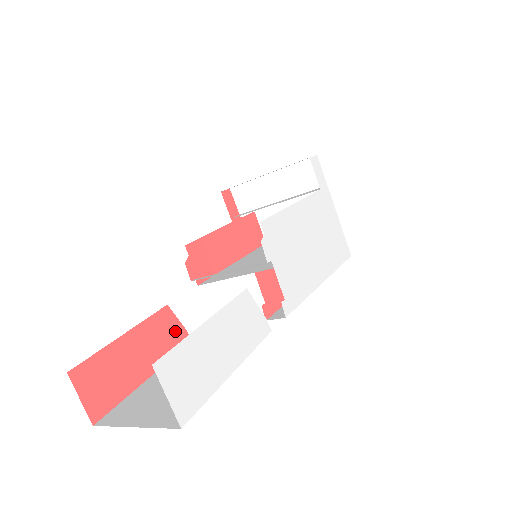
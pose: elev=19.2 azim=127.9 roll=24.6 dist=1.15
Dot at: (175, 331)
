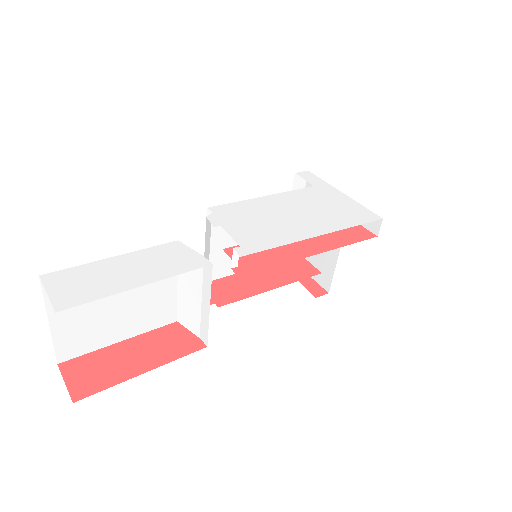
Dot at: (185, 339)
